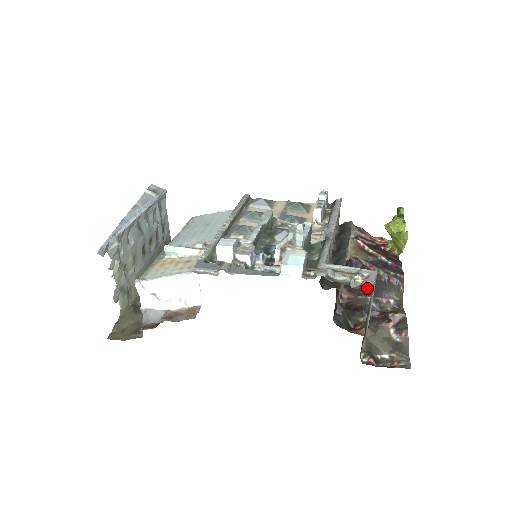
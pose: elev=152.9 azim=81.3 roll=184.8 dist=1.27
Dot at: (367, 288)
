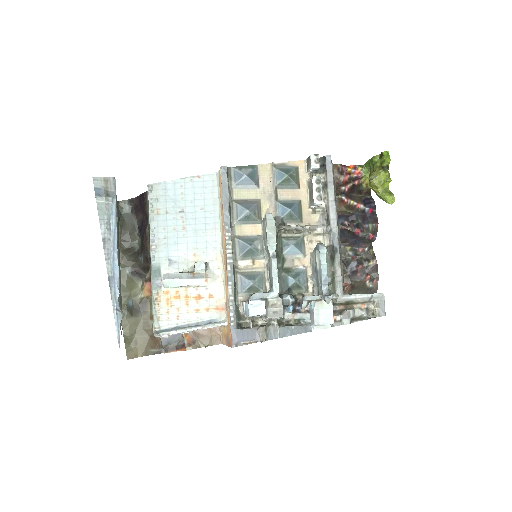
Dot at: (346, 239)
